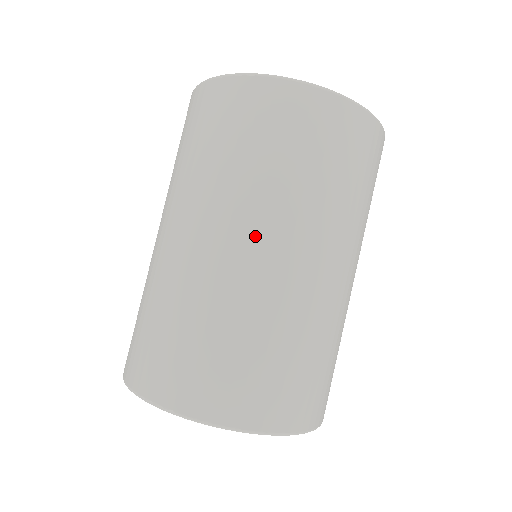
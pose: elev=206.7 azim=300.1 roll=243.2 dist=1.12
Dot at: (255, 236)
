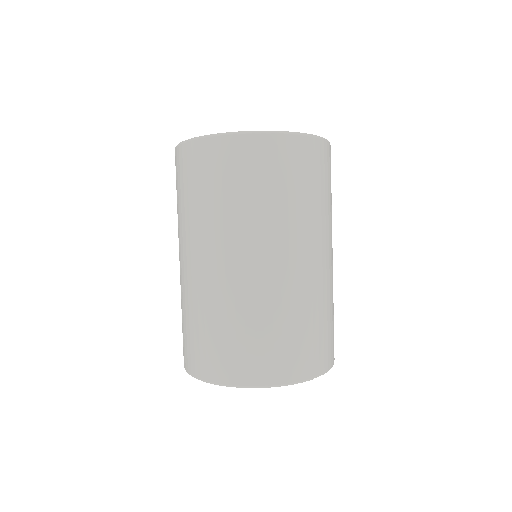
Dot at: (210, 254)
